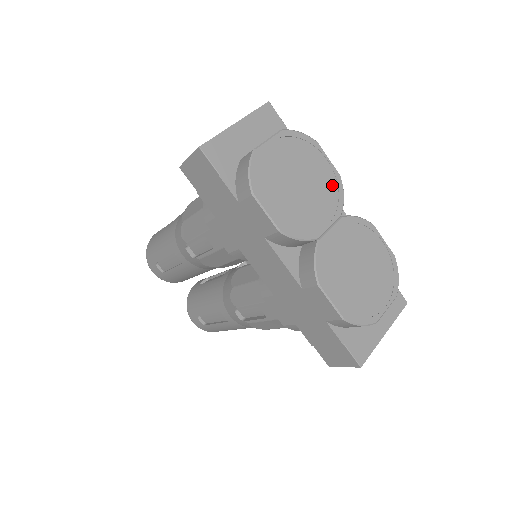
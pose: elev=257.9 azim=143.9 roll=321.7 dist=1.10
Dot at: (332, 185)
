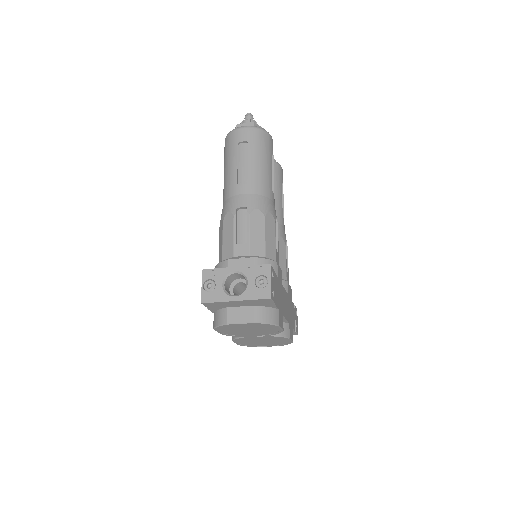
Dot at: (273, 332)
